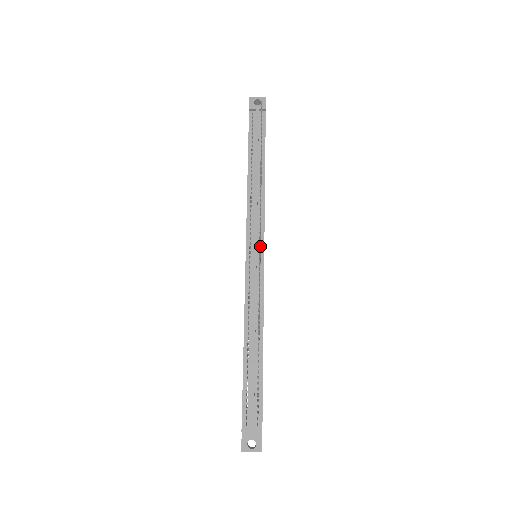
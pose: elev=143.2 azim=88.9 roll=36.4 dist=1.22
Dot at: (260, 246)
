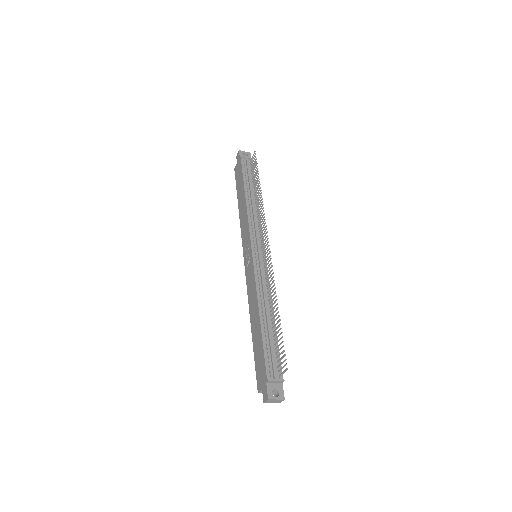
Dot at: occluded
